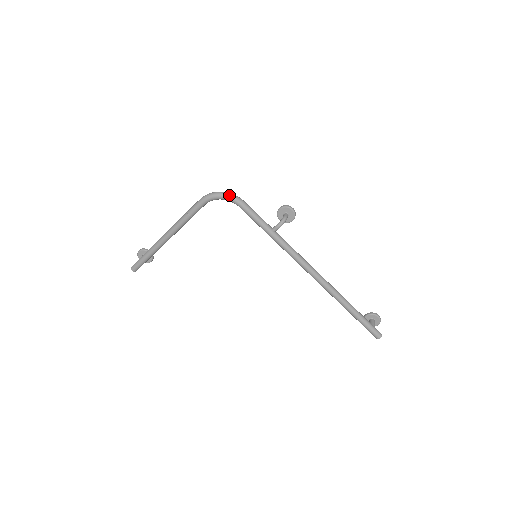
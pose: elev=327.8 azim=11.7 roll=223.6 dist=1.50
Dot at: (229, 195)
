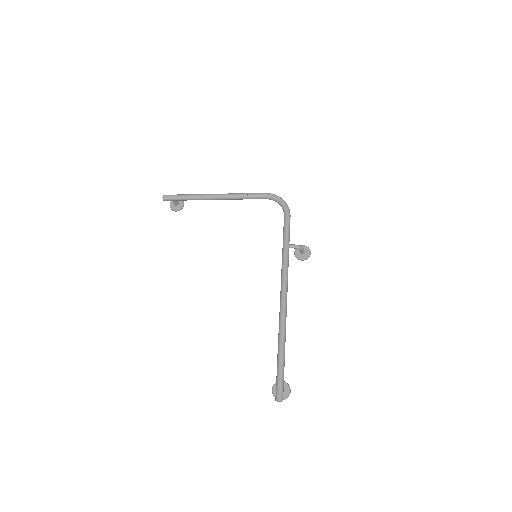
Dot at: occluded
